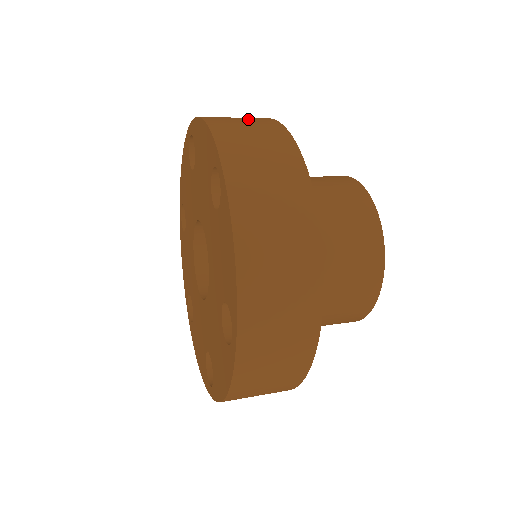
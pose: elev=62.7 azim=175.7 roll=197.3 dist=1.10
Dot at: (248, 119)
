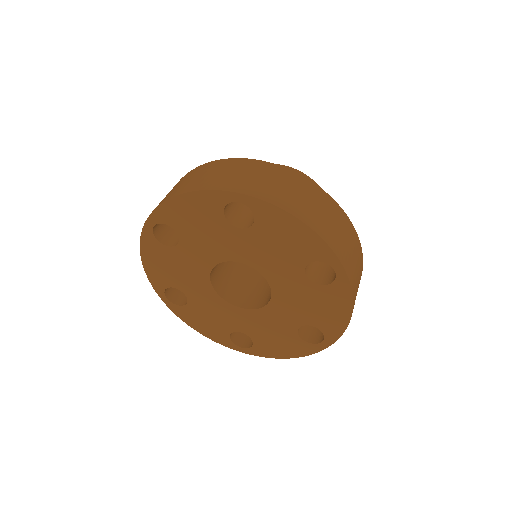
Dot at: (309, 196)
